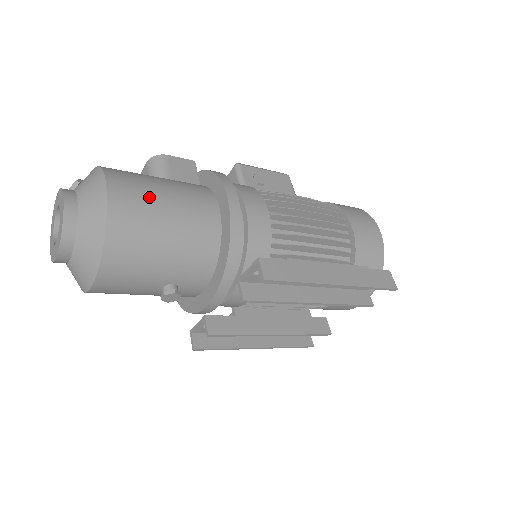
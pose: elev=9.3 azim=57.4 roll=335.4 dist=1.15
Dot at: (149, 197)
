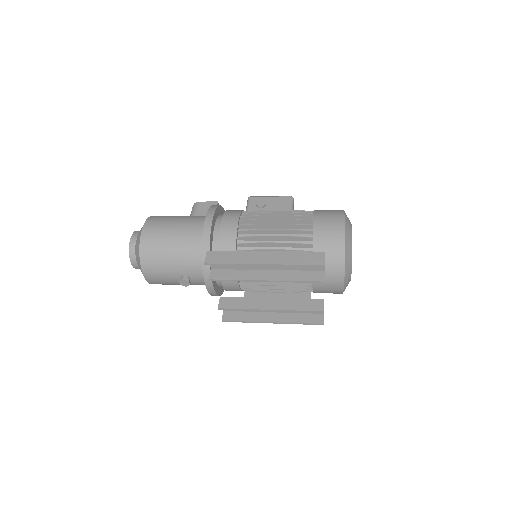
Dot at: (164, 227)
